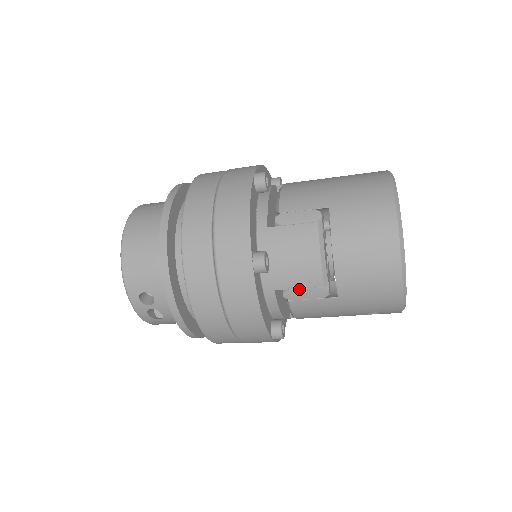
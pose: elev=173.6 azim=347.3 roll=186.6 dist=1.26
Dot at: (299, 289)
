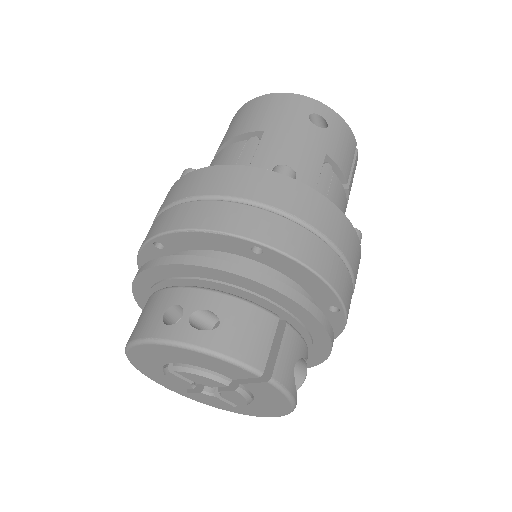
Dot at: (239, 158)
